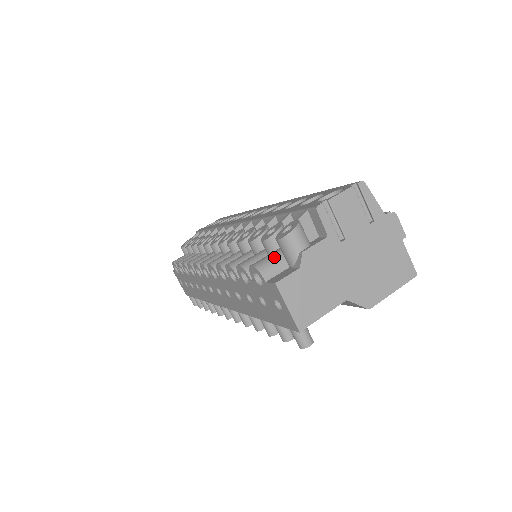
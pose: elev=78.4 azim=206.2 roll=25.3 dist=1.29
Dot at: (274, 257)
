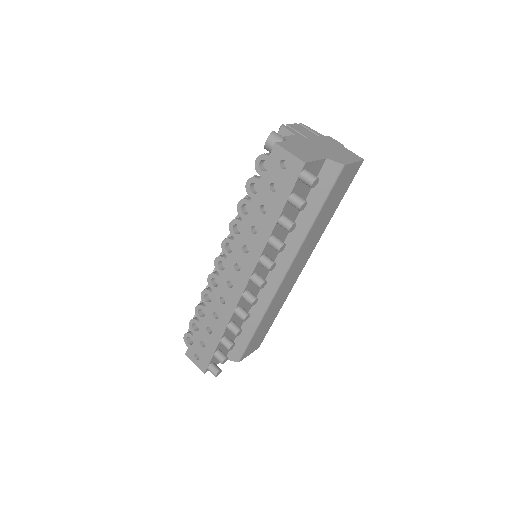
Dot at: occluded
